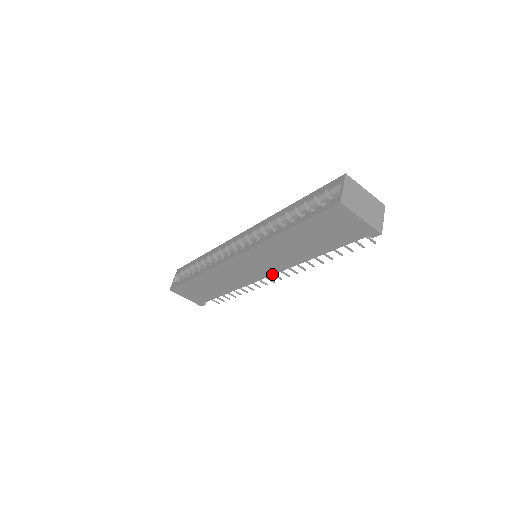
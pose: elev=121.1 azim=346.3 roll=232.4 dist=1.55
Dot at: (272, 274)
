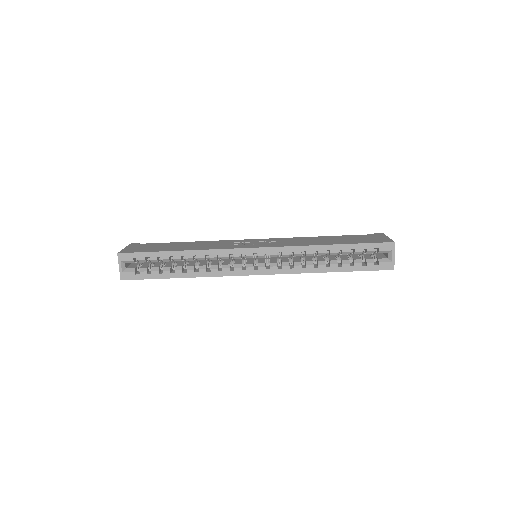
Dot at: occluded
